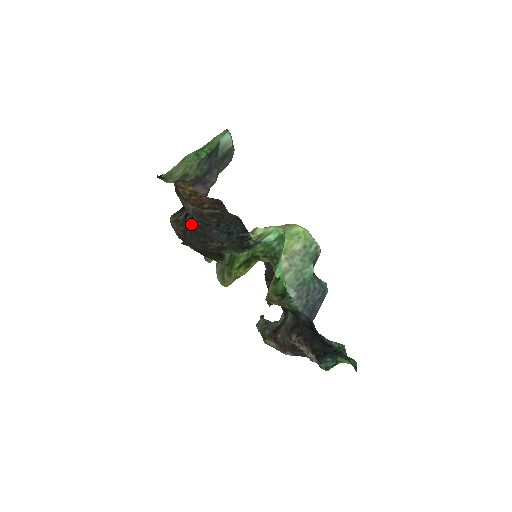
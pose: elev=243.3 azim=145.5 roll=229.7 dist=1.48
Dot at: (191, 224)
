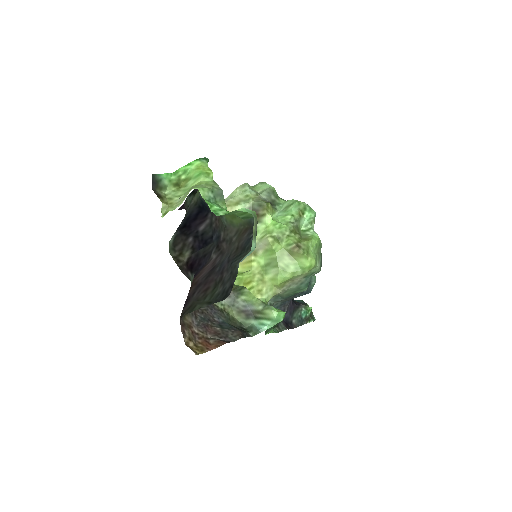
Dot at: occluded
